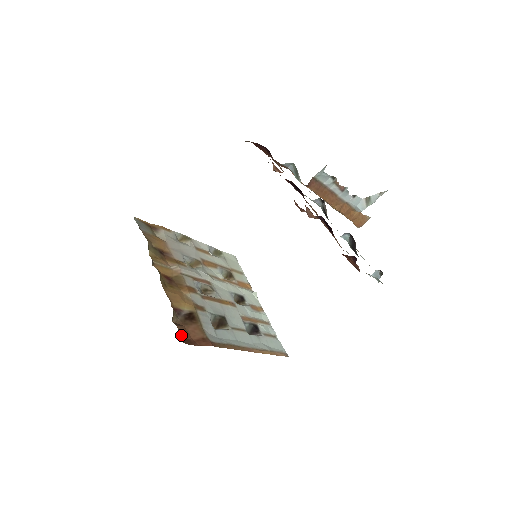
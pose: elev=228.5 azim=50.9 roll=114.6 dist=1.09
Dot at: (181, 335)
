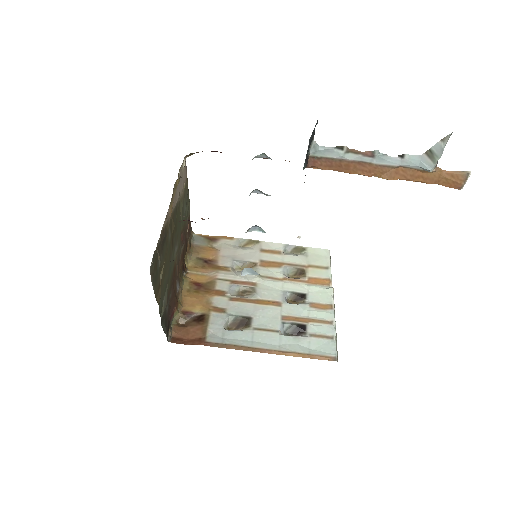
Dot at: (175, 335)
